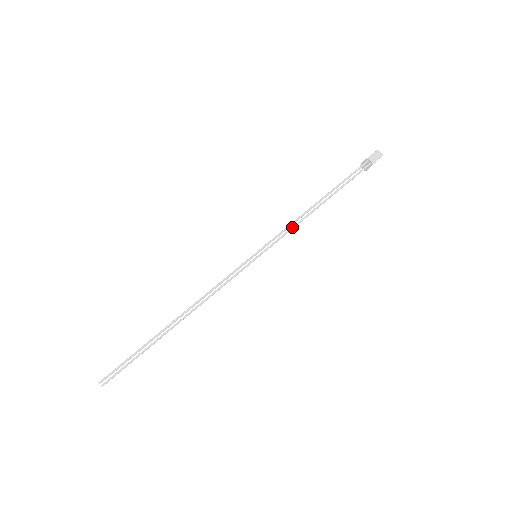
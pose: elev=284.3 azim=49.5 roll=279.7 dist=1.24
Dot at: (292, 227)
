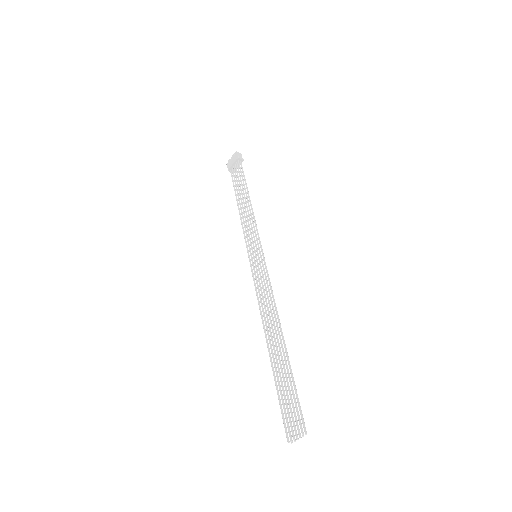
Dot at: (255, 220)
